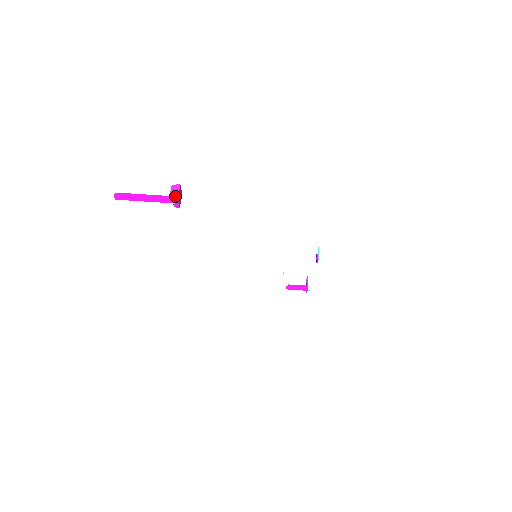
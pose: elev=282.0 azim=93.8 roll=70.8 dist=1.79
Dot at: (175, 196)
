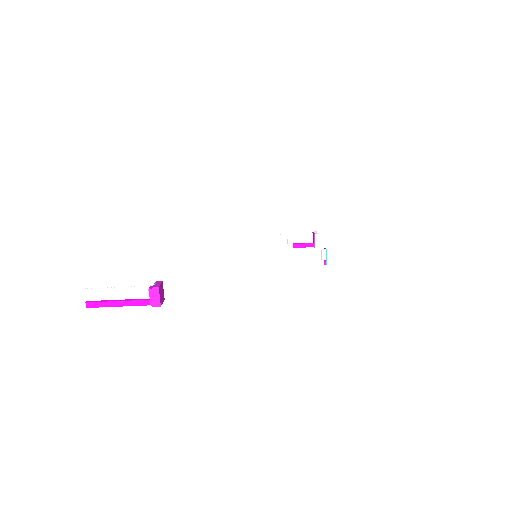
Dot at: (157, 304)
